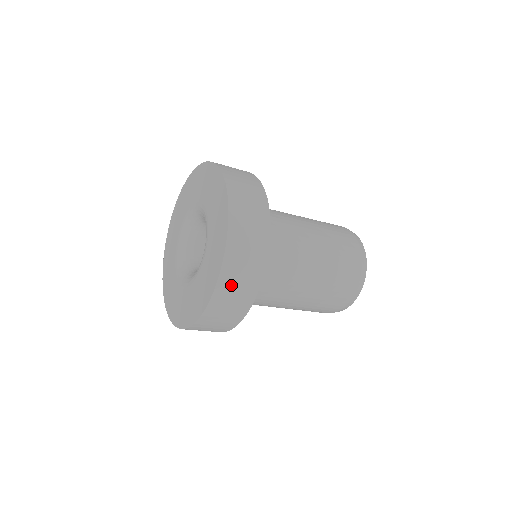
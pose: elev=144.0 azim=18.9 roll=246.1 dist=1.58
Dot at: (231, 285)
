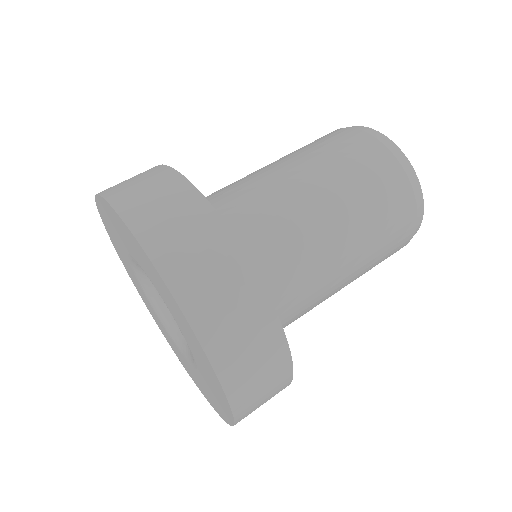
Dot at: (221, 324)
